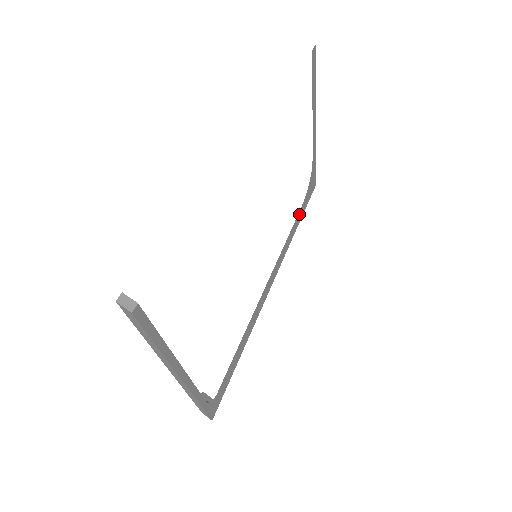
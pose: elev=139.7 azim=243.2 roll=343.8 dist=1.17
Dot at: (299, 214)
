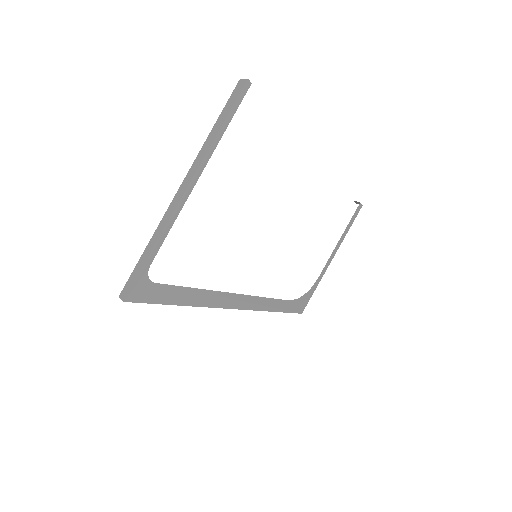
Dot at: (285, 303)
